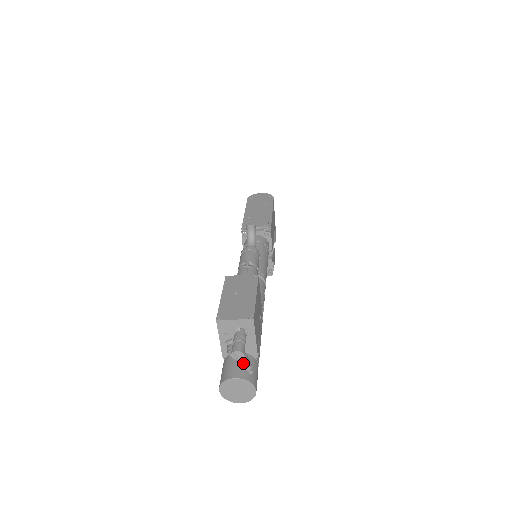
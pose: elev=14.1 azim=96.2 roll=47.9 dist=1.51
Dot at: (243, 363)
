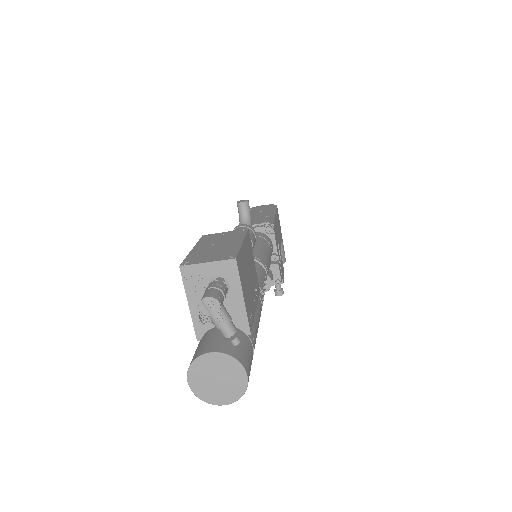
Dot at: (220, 321)
